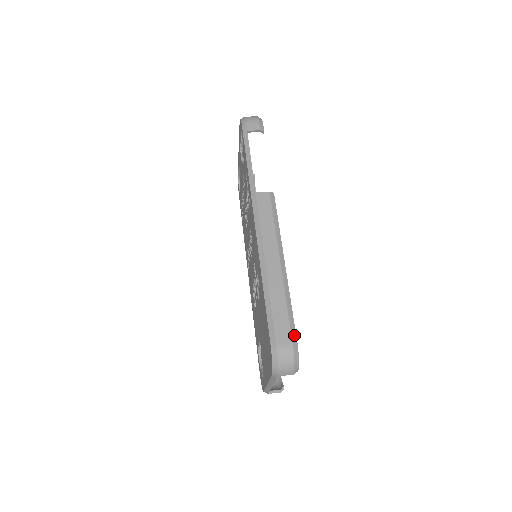
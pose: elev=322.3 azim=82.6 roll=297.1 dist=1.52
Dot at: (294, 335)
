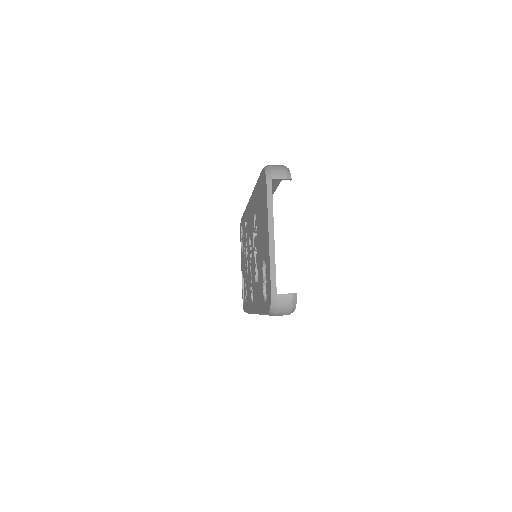
Dot at: occluded
